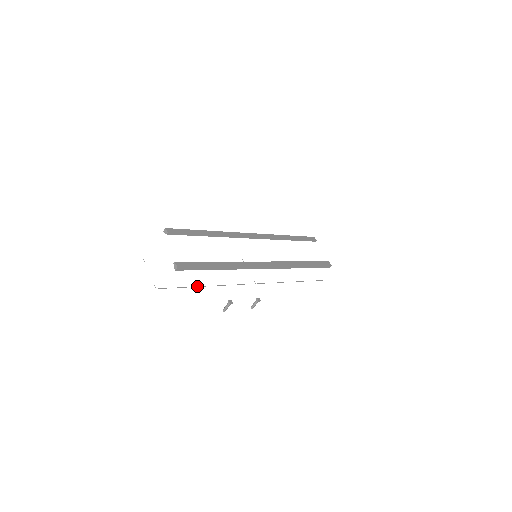
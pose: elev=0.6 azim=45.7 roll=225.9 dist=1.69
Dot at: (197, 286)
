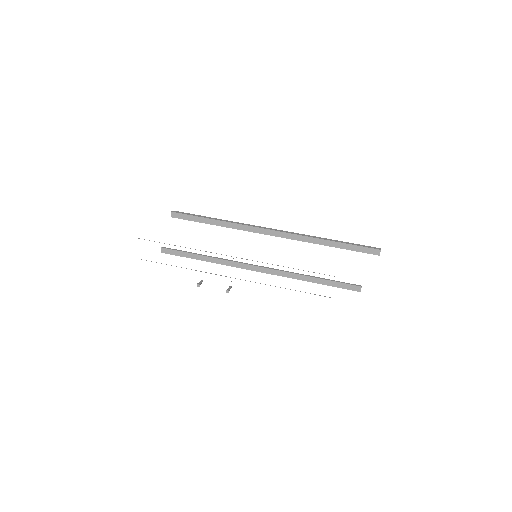
Dot at: occluded
